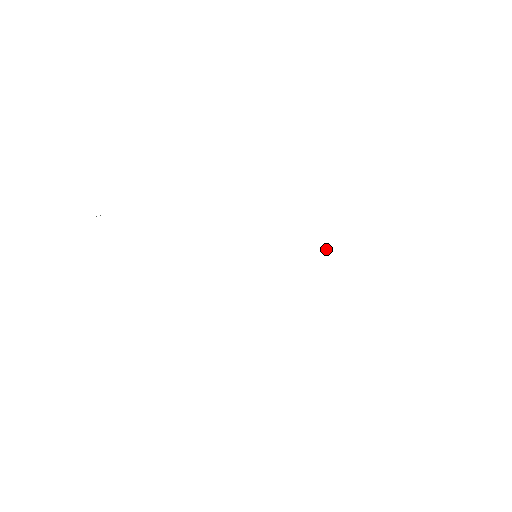
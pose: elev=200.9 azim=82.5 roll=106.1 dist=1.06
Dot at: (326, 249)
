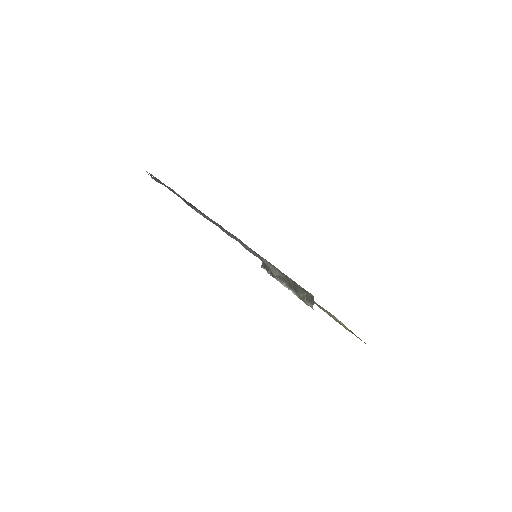
Dot at: occluded
